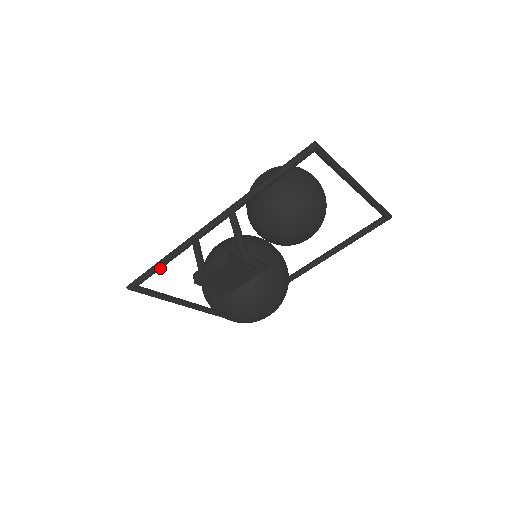
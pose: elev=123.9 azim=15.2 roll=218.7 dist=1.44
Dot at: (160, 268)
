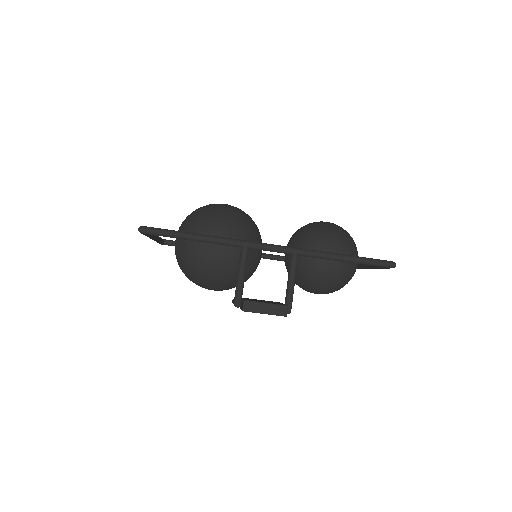
Dot at: occluded
